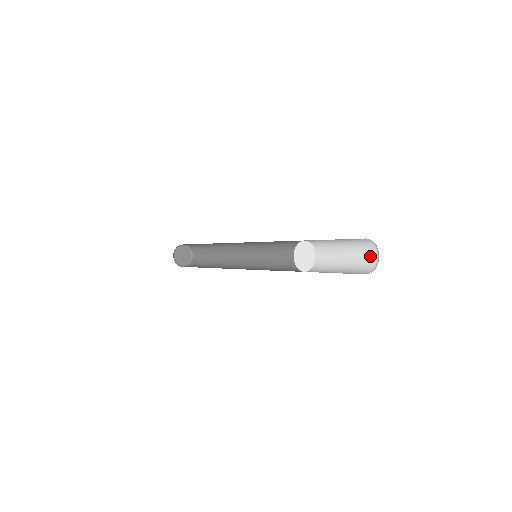
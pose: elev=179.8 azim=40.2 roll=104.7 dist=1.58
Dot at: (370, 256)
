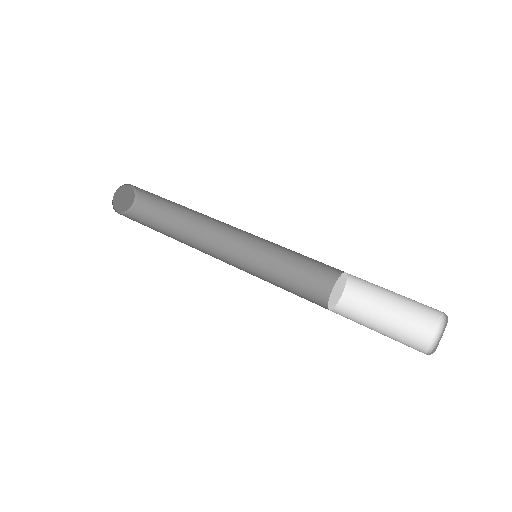
Dot at: (432, 313)
